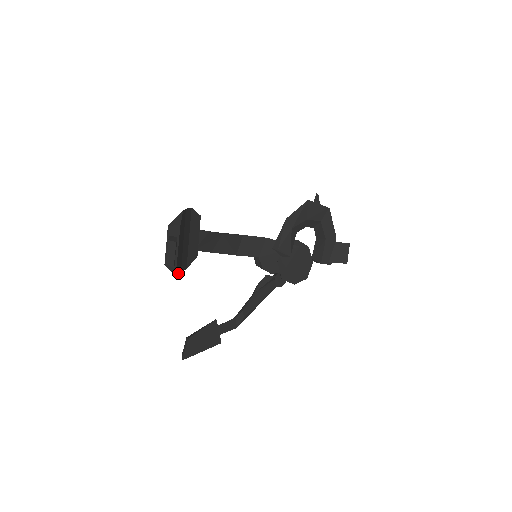
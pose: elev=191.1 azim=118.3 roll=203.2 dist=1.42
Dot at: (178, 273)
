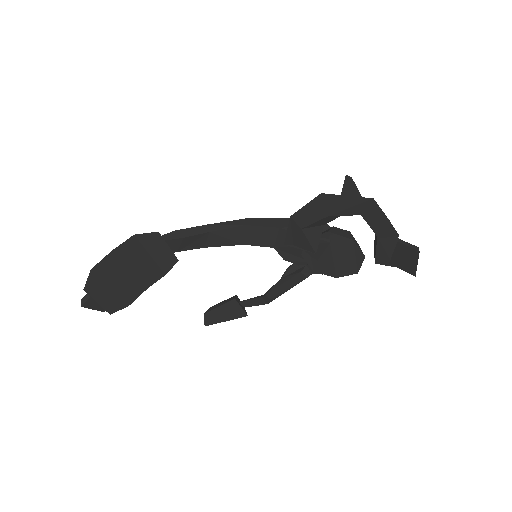
Dot at: (127, 302)
